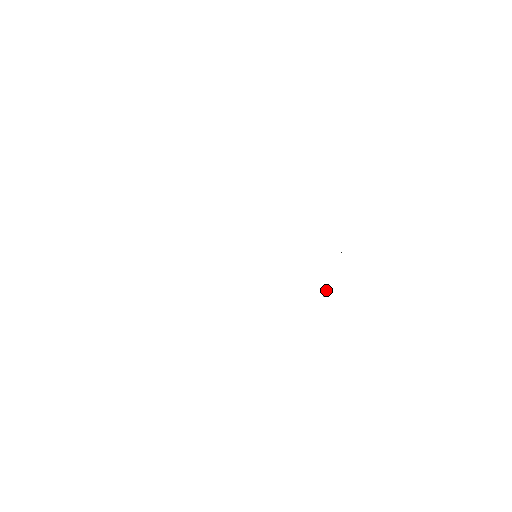
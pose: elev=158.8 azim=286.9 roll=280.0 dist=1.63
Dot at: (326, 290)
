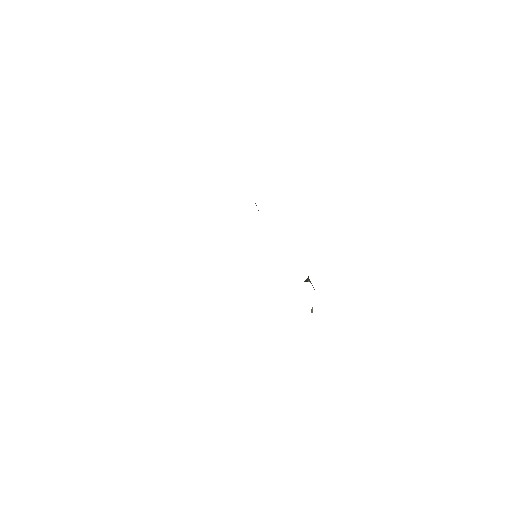
Dot at: (311, 310)
